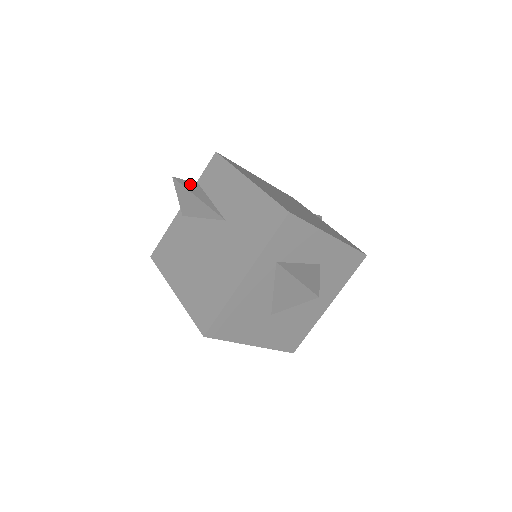
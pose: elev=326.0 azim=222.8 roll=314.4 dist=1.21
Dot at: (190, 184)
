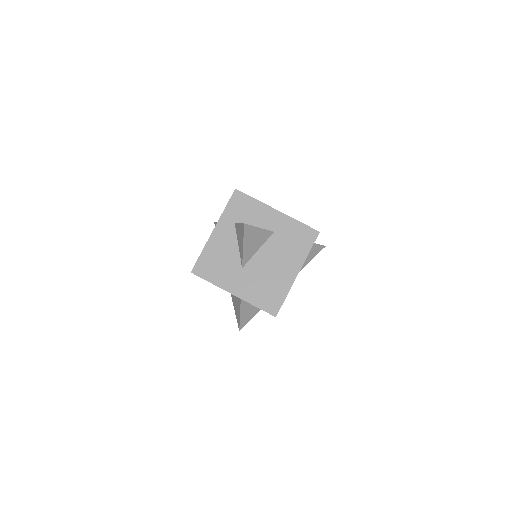
Dot at: occluded
